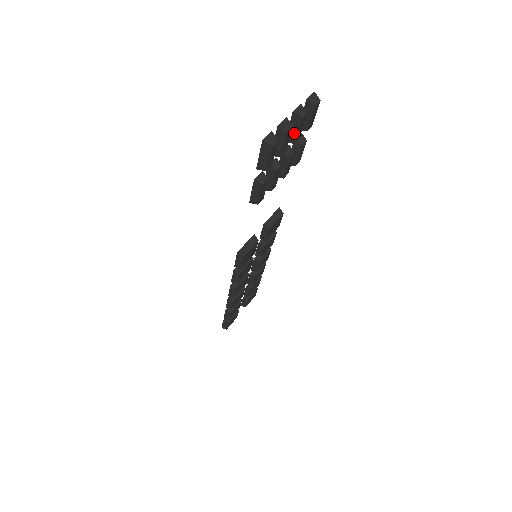
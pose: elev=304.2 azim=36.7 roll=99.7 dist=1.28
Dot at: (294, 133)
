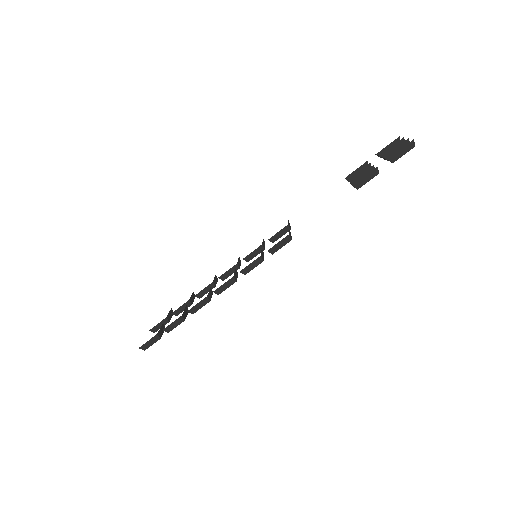
Dot at: occluded
